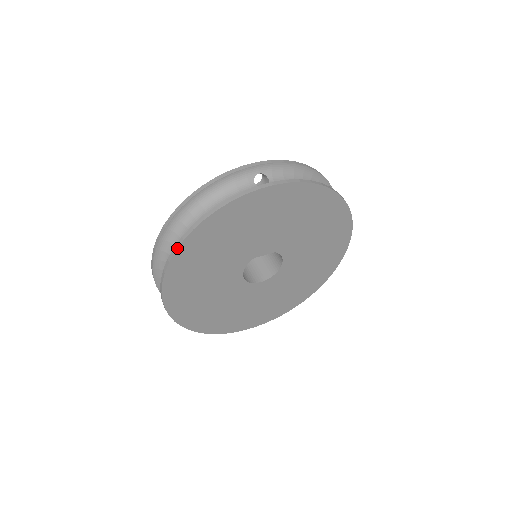
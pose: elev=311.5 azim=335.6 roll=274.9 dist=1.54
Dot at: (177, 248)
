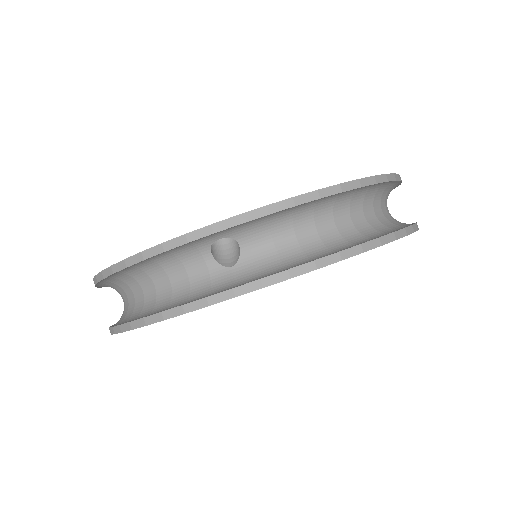
Dot at: (111, 334)
